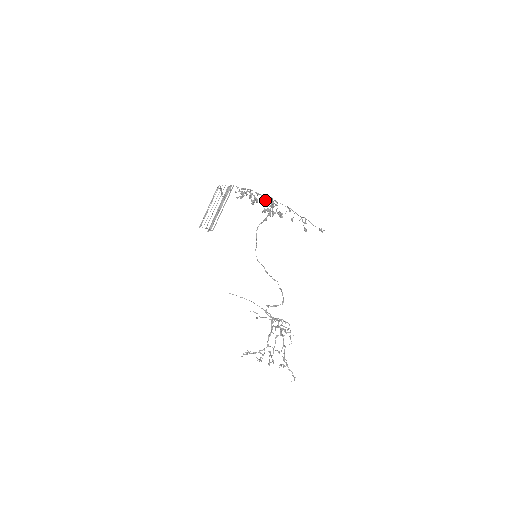
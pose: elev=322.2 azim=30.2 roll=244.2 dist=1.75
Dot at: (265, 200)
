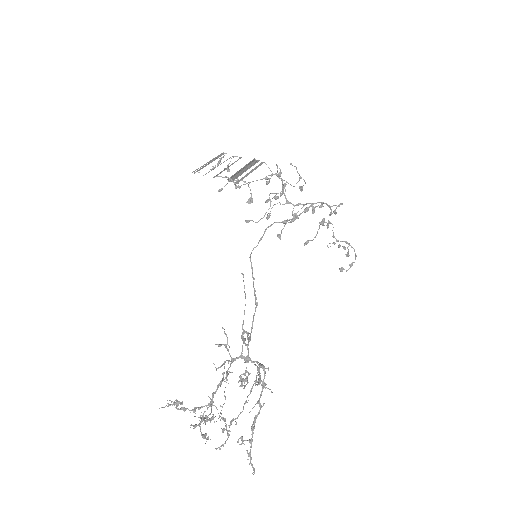
Dot at: (284, 204)
